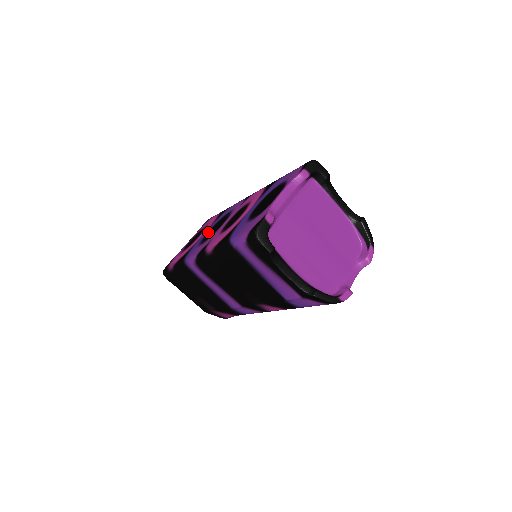
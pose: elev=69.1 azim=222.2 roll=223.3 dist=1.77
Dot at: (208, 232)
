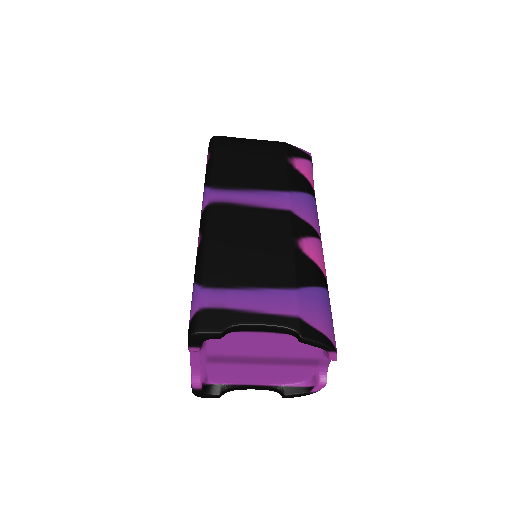
Dot at: occluded
